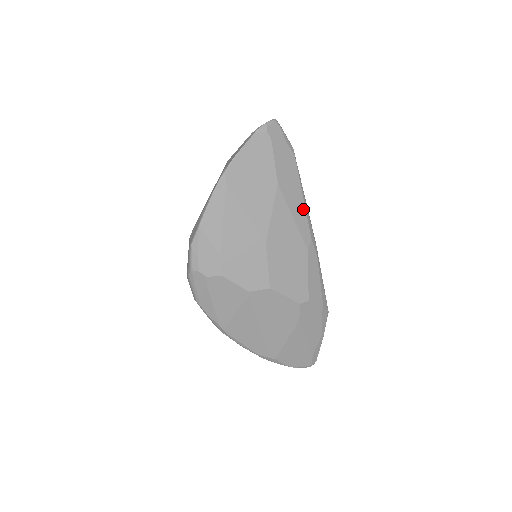
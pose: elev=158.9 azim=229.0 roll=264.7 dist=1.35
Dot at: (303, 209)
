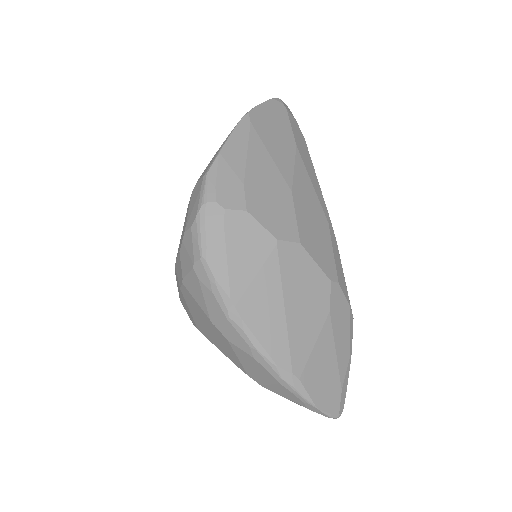
Dot at: (318, 185)
